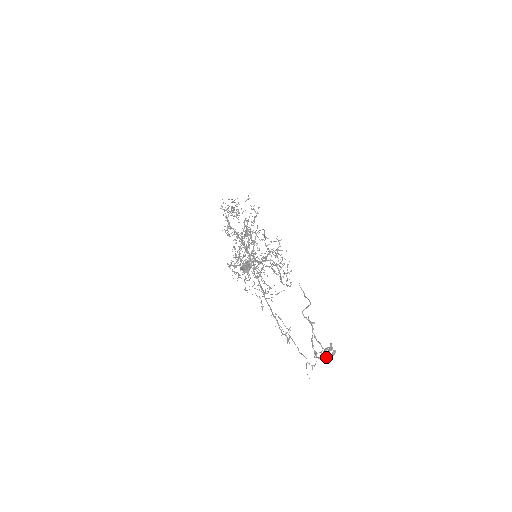
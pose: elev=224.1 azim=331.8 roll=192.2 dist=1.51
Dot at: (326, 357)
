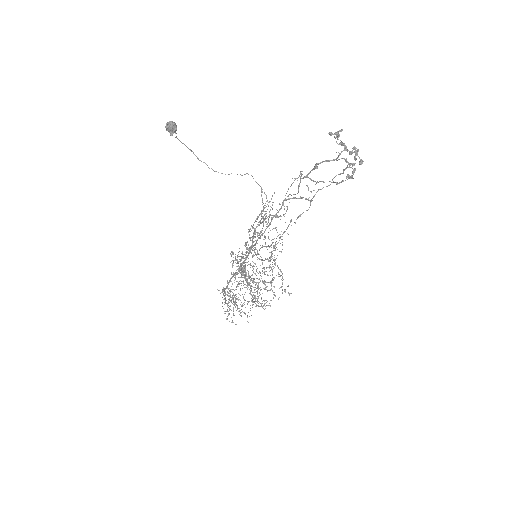
Dot at: (354, 158)
